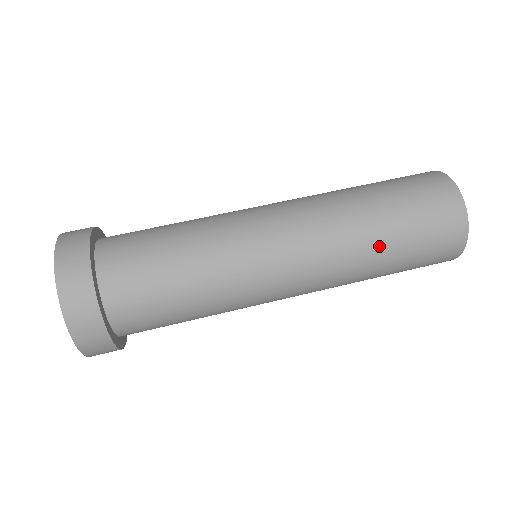
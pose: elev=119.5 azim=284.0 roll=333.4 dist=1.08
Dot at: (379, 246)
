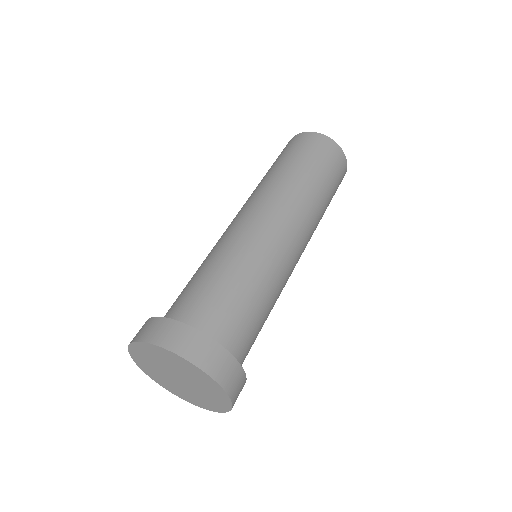
Dot at: (324, 200)
